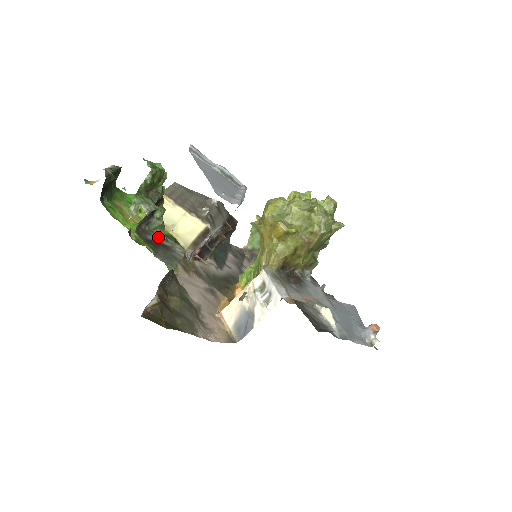
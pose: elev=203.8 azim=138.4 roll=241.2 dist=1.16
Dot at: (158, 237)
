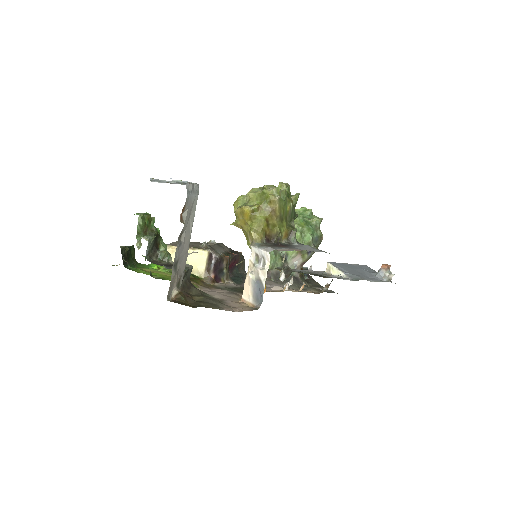
Dot at: (169, 263)
